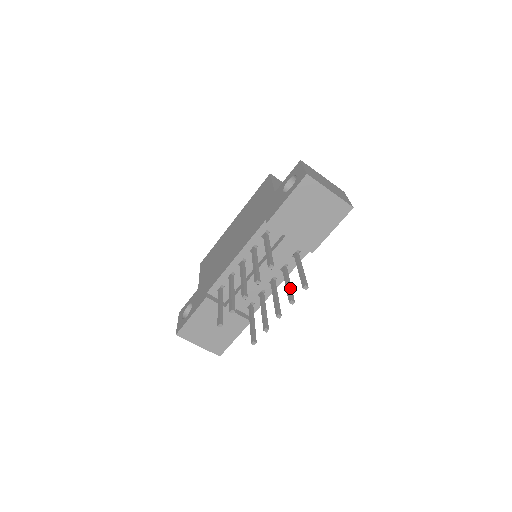
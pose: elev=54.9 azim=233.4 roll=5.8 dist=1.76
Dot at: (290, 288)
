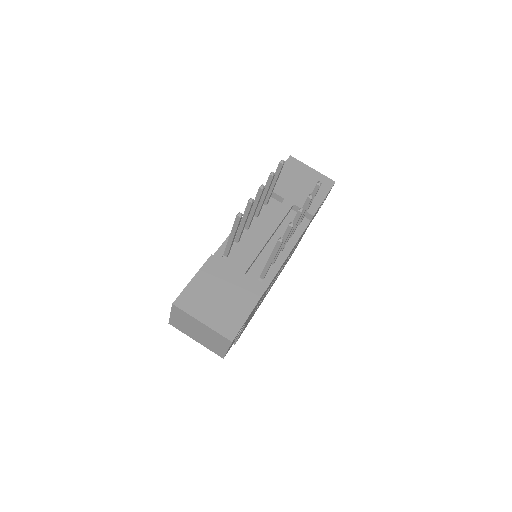
Dot at: occluded
